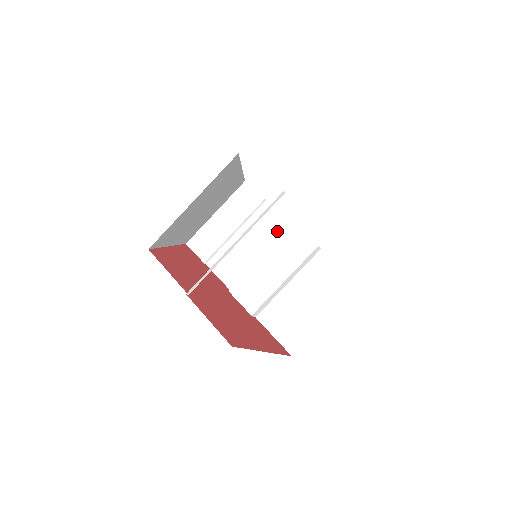
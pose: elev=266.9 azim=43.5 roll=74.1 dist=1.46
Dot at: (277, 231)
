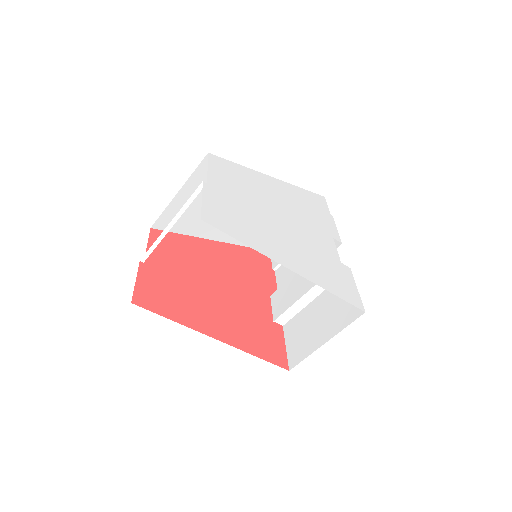
Dot at: occluded
